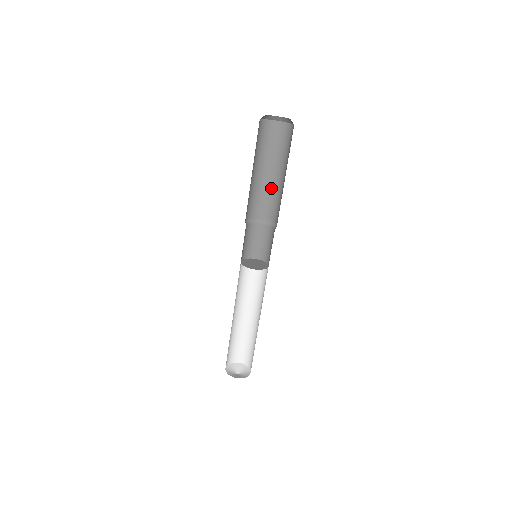
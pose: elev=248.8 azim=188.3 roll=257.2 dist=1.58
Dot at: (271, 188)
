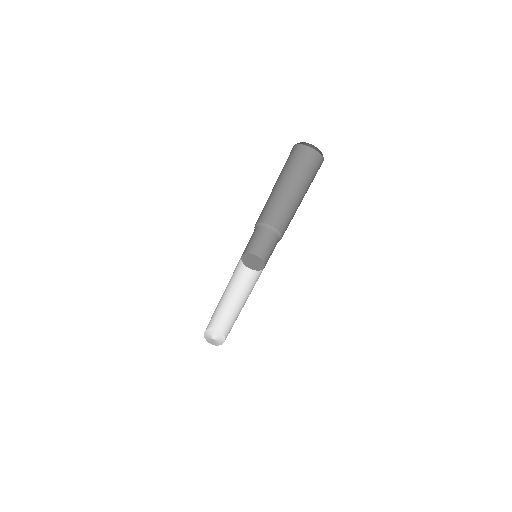
Dot at: (288, 203)
